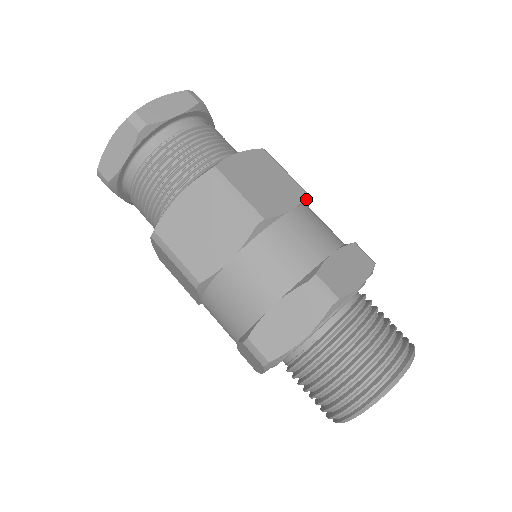
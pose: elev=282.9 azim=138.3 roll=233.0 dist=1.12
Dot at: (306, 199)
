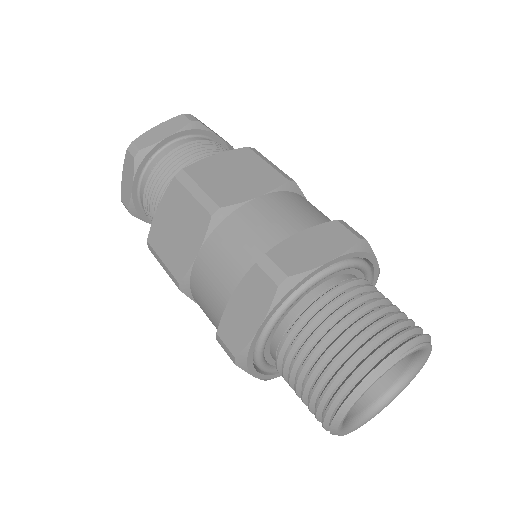
Dot at: (286, 185)
